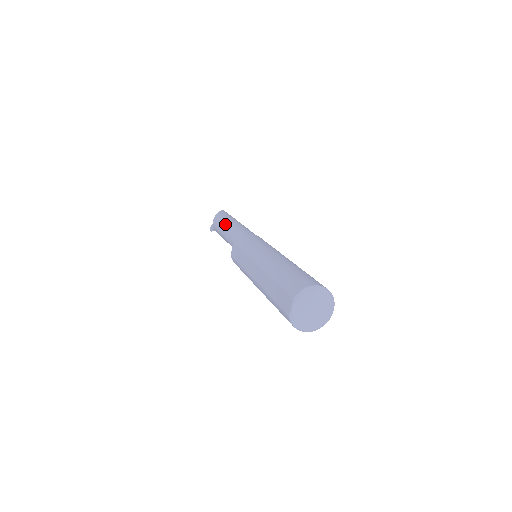
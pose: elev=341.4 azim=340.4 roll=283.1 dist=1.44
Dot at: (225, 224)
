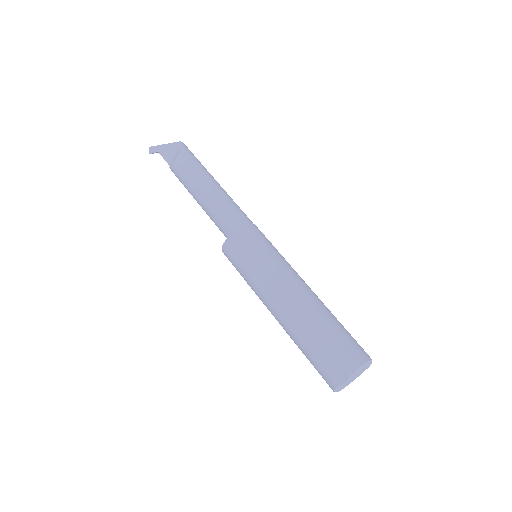
Dot at: (204, 185)
